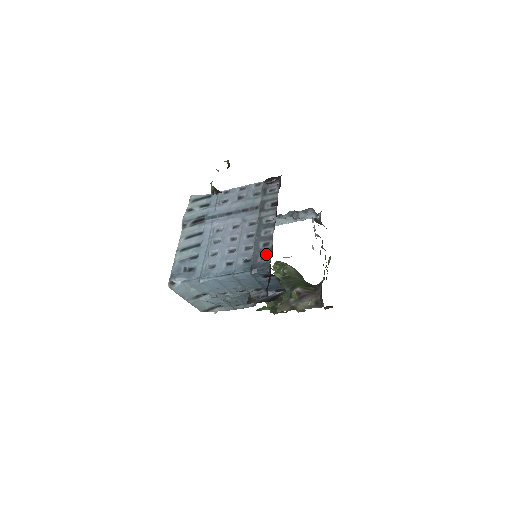
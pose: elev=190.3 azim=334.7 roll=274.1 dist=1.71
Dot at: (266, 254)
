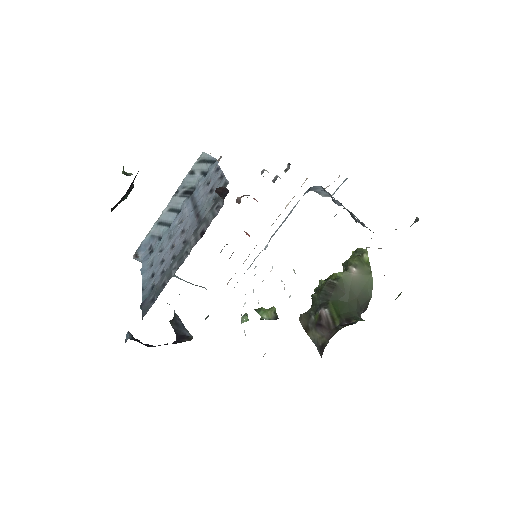
Dot at: (155, 297)
